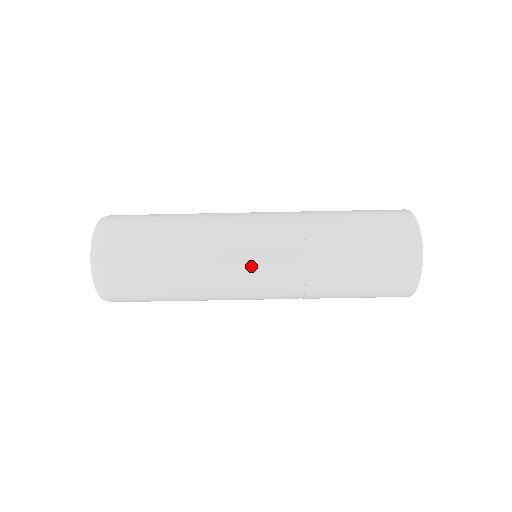
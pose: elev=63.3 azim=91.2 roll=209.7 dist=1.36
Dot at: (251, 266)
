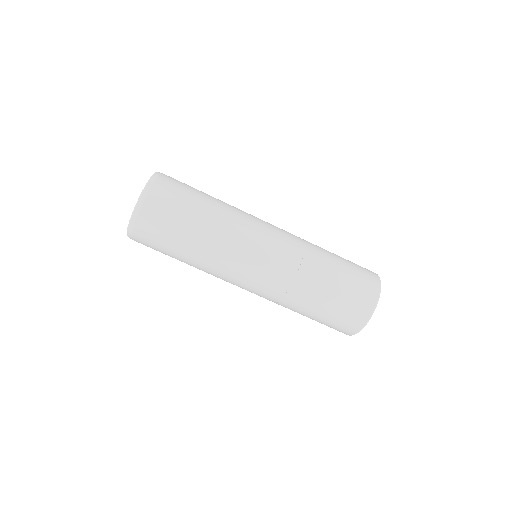
Dot at: (257, 257)
